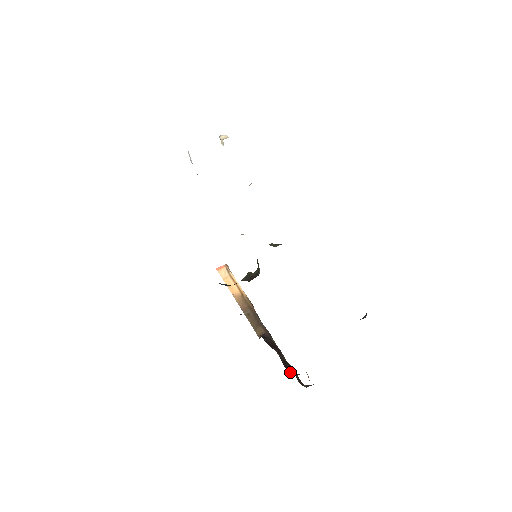
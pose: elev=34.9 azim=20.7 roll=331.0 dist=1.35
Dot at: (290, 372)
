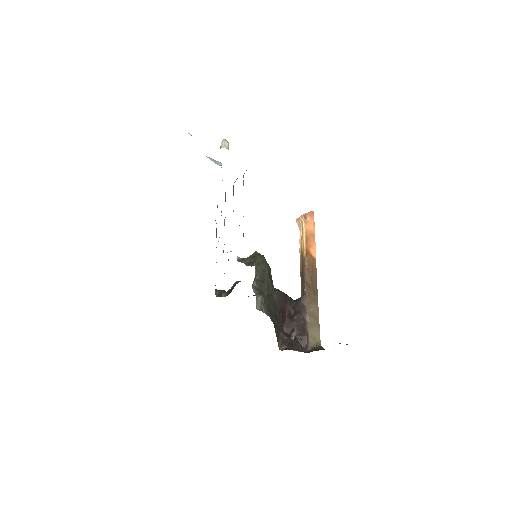
Dot at: (284, 345)
